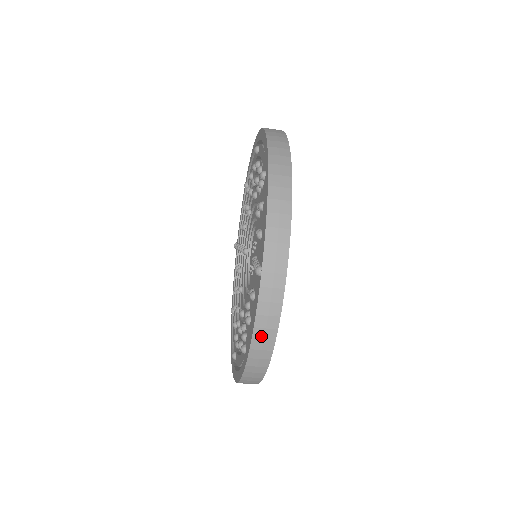
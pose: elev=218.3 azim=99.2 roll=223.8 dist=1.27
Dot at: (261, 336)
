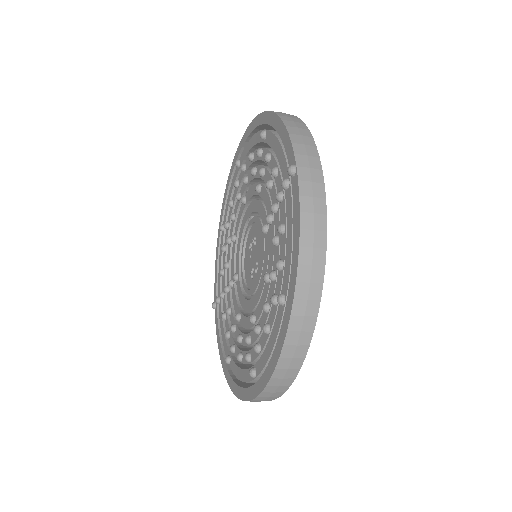
Dot at: (309, 242)
